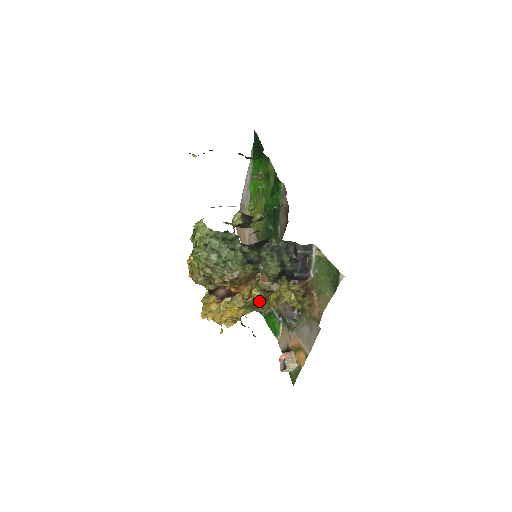
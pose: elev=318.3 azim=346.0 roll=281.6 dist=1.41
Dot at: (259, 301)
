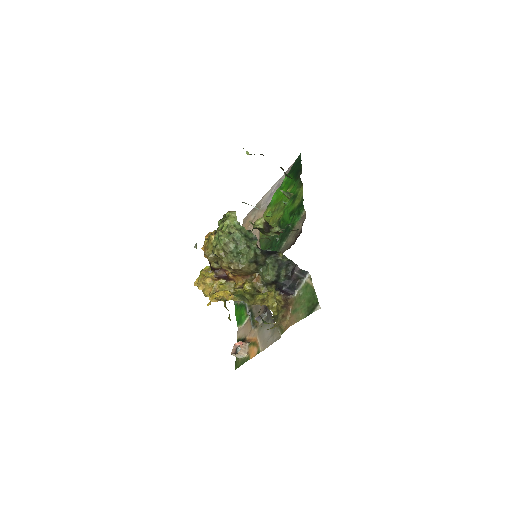
Dot at: (248, 295)
